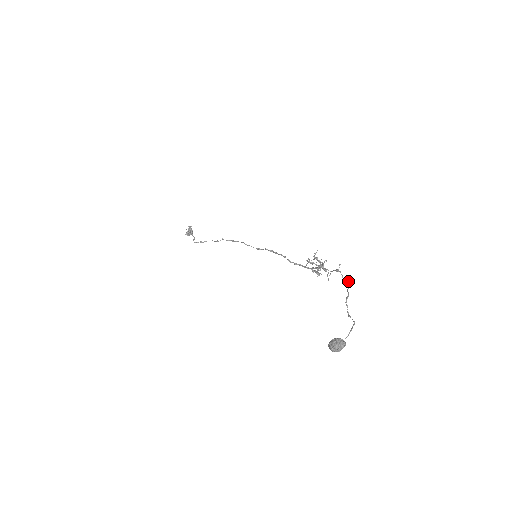
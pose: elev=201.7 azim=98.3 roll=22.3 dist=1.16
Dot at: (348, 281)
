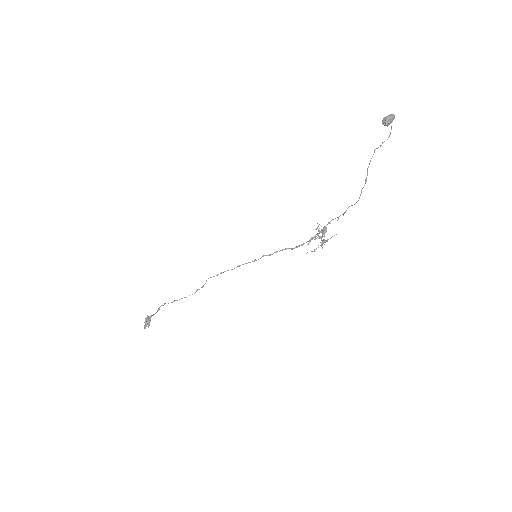
Dot at: (360, 195)
